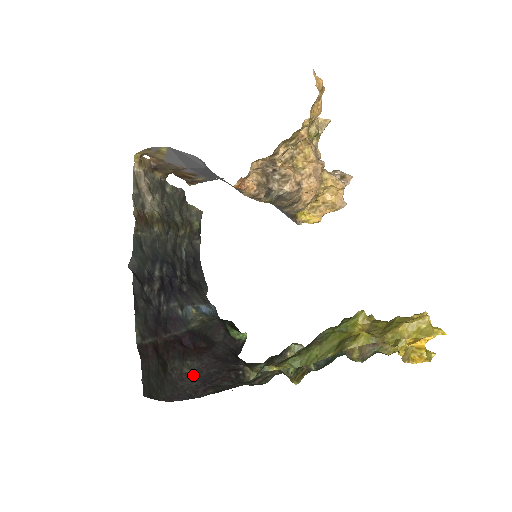
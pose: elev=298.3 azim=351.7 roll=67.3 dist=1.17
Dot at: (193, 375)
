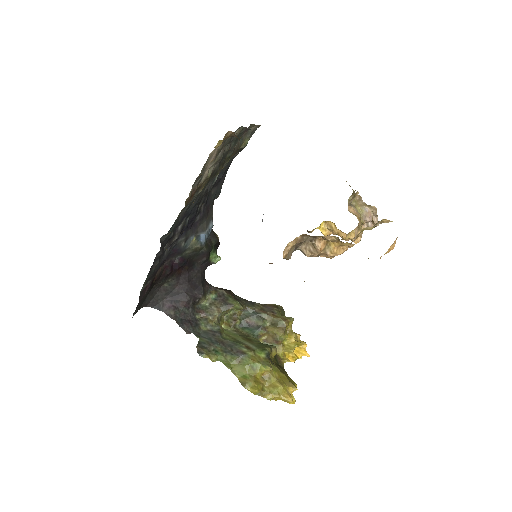
Dot at: (168, 290)
